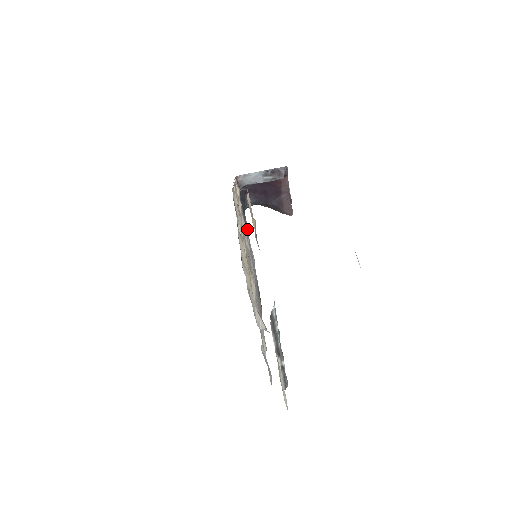
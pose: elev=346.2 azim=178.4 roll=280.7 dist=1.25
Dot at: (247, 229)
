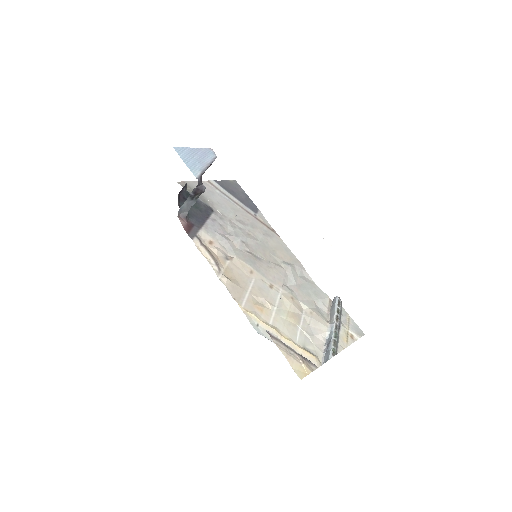
Dot at: occluded
